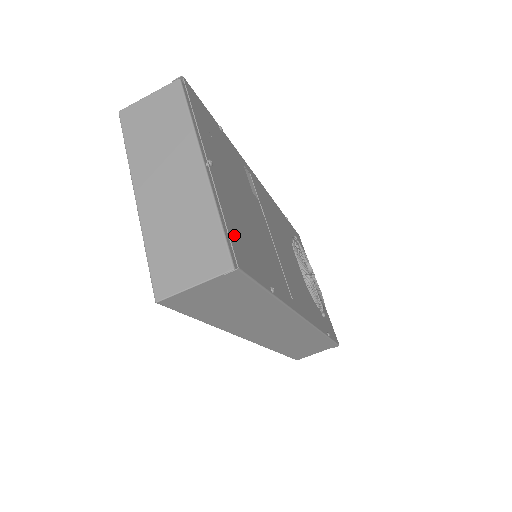
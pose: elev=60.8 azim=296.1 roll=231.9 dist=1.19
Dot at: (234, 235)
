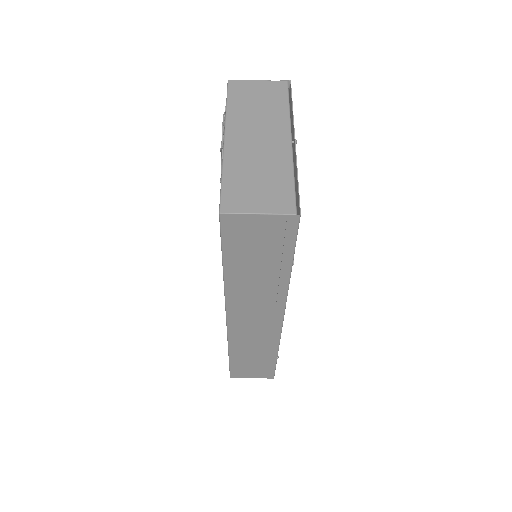
Dot at: (297, 197)
